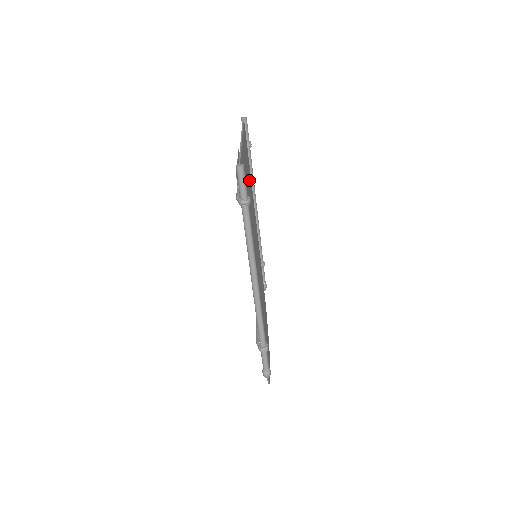
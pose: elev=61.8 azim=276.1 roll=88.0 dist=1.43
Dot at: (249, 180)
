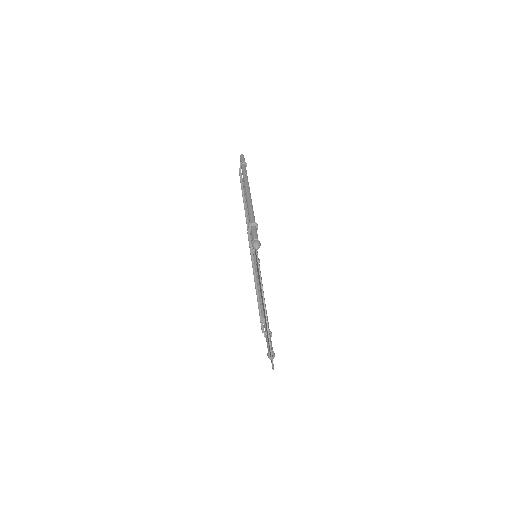
Dot at: occluded
